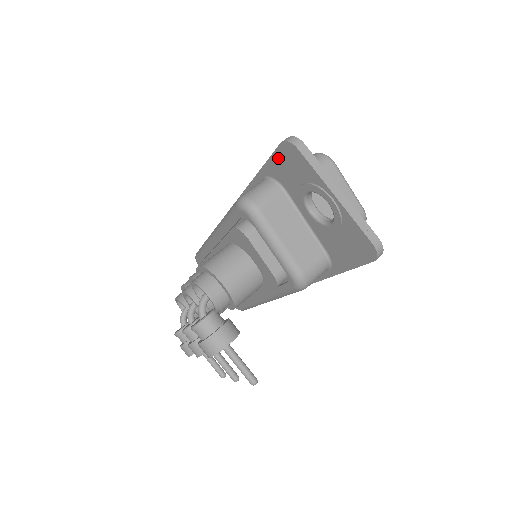
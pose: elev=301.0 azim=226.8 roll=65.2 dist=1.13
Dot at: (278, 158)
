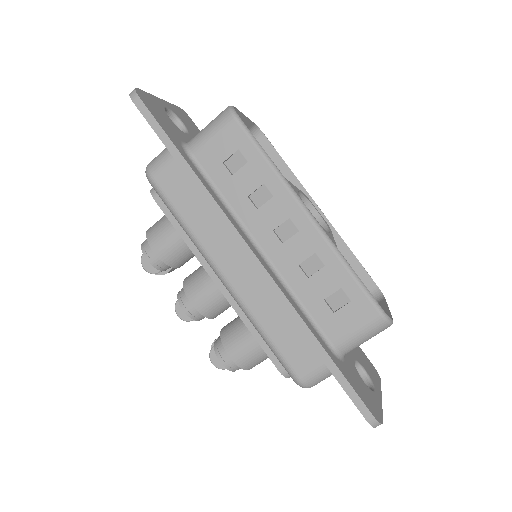
Dot at: (355, 401)
